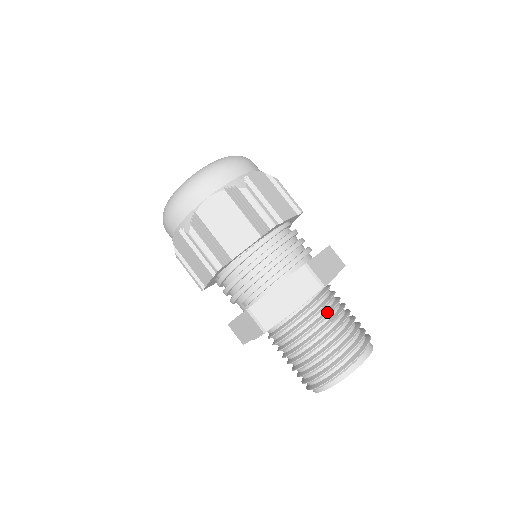
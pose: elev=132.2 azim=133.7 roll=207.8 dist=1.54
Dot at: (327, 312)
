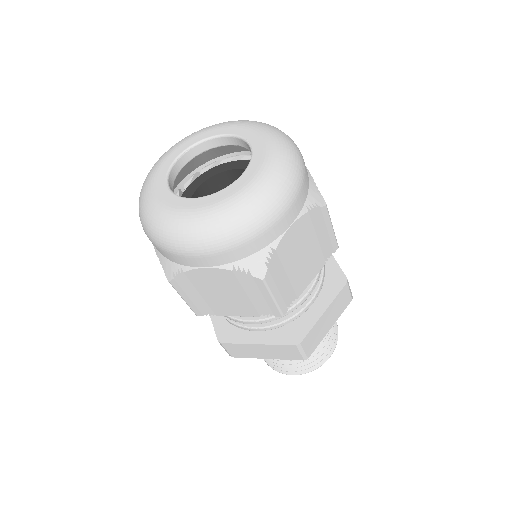
Dot at: occluded
